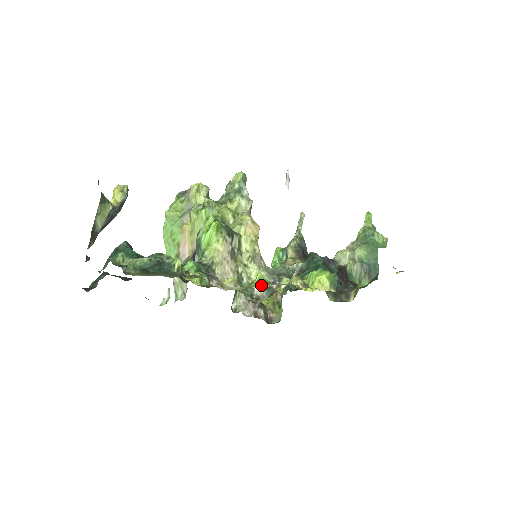
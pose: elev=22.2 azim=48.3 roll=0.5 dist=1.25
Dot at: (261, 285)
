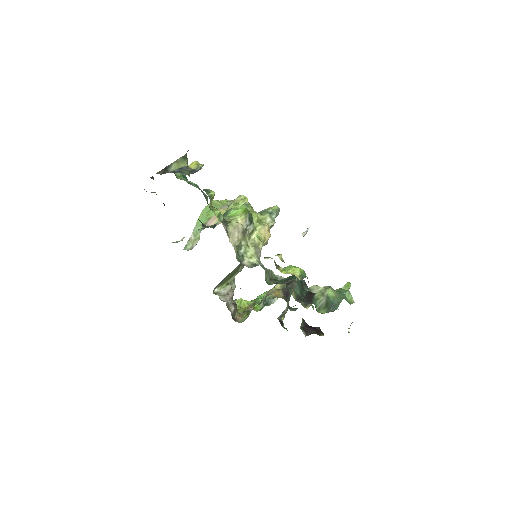
Dot at: (251, 261)
